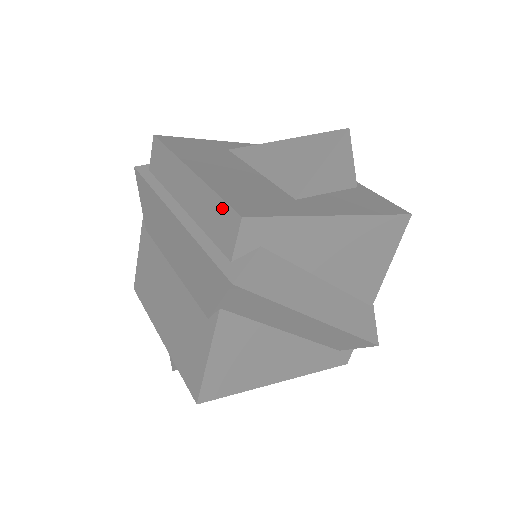
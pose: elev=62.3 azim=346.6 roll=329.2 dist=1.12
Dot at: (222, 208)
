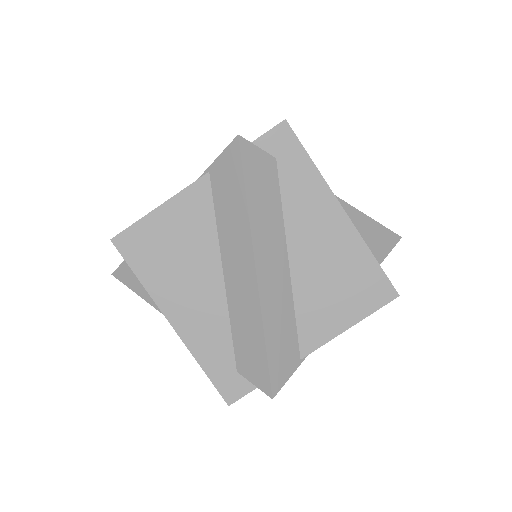
Dot at: occluded
